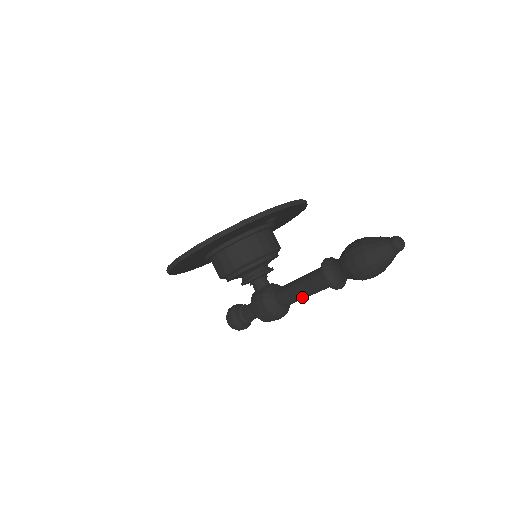
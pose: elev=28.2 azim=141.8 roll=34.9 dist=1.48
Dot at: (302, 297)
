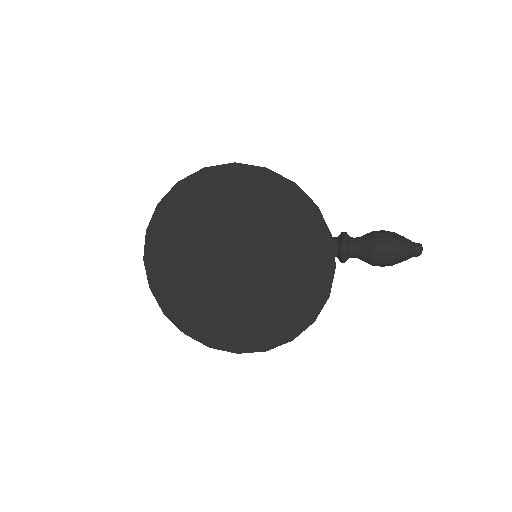
Dot at: occluded
